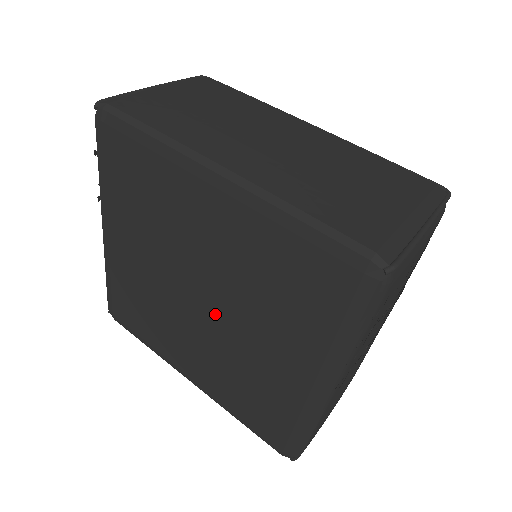
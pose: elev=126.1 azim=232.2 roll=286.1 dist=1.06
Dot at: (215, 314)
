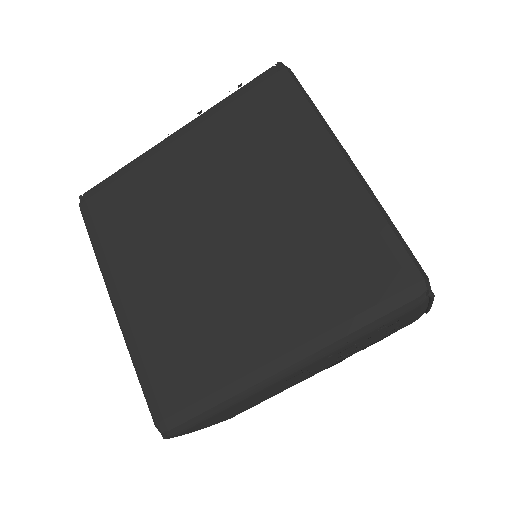
Dot at: (229, 254)
